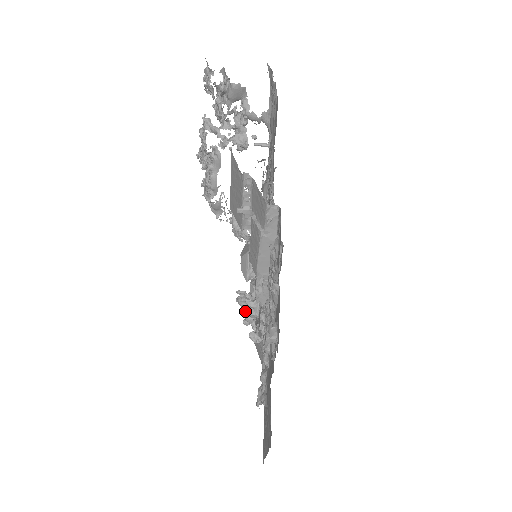
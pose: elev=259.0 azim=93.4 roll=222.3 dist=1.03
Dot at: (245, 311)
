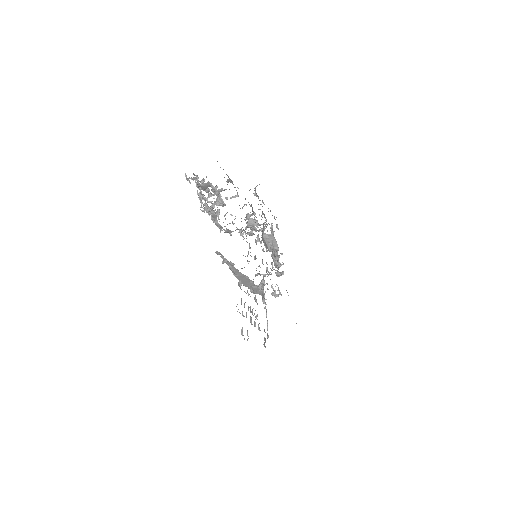
Dot at: occluded
